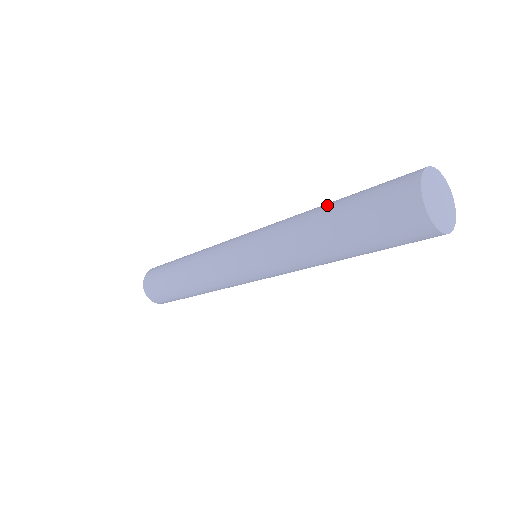
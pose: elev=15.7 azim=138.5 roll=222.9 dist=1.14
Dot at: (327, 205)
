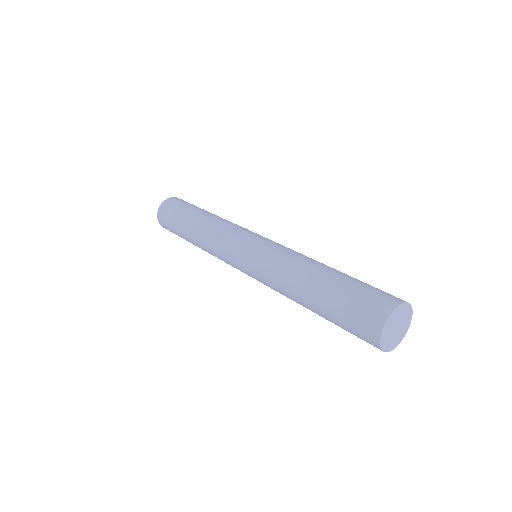
Dot at: (308, 303)
